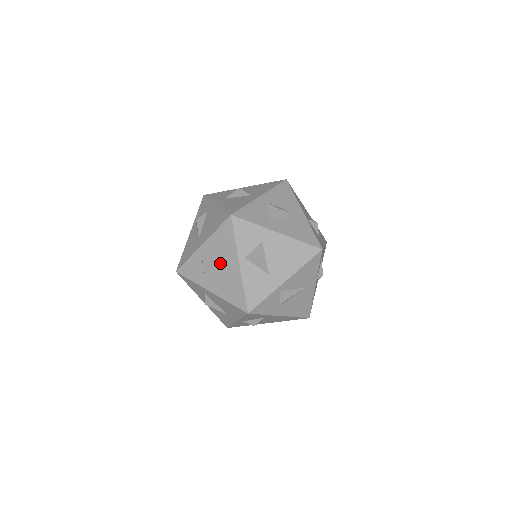
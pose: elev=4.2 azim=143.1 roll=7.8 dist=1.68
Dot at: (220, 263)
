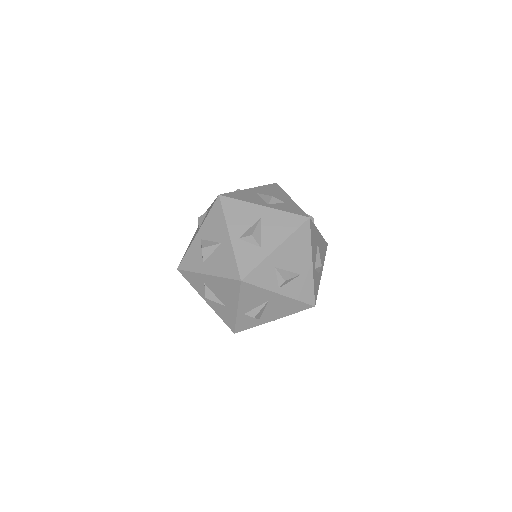
Dot at: occluded
